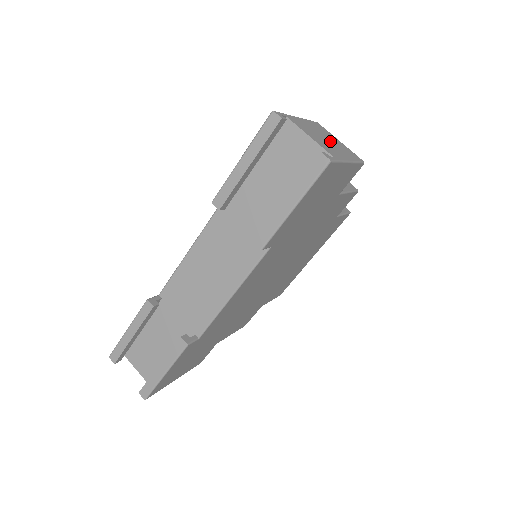
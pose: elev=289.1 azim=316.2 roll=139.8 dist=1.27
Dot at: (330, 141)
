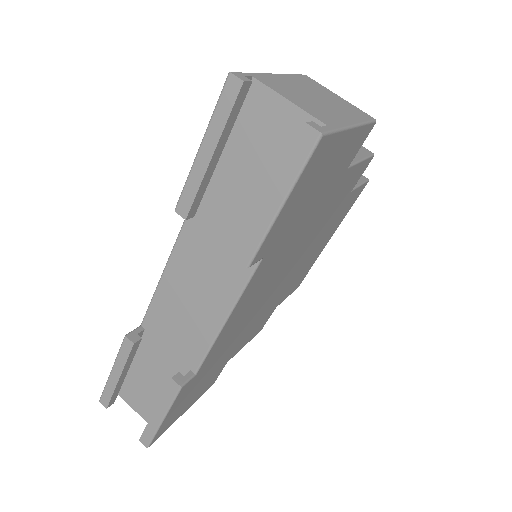
Dot at: (323, 100)
